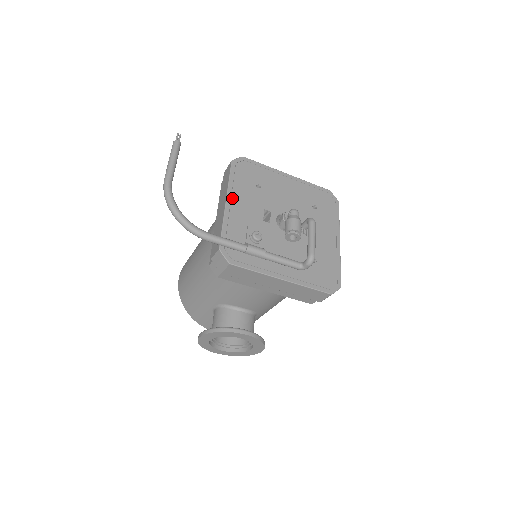
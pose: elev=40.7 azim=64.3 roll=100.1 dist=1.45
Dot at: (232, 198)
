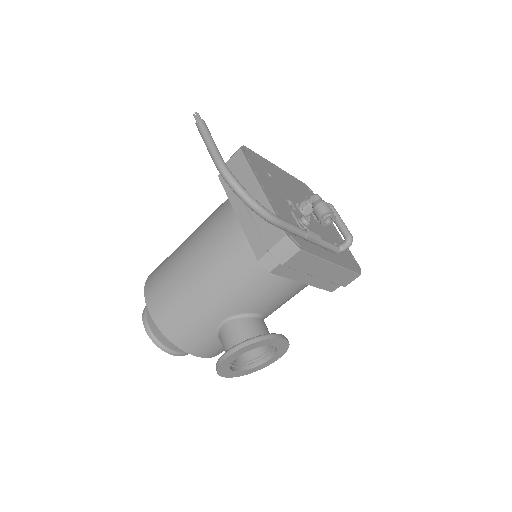
Dot at: (263, 185)
